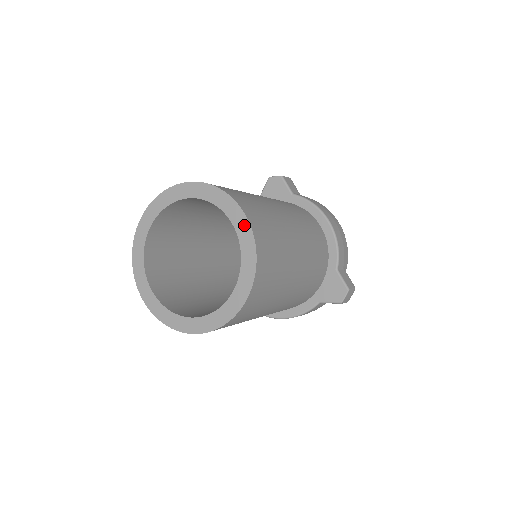
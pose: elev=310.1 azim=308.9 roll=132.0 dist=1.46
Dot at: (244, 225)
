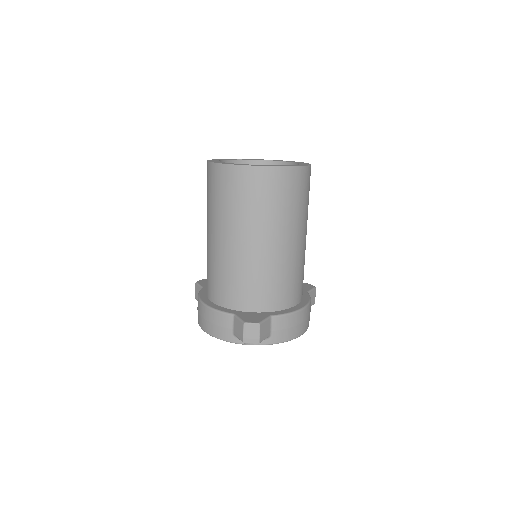
Dot at: (300, 165)
